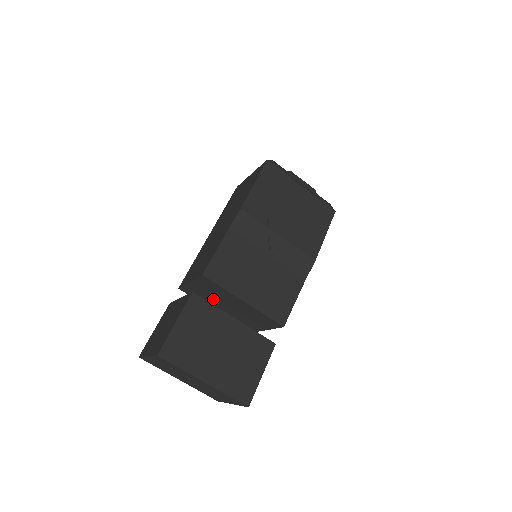
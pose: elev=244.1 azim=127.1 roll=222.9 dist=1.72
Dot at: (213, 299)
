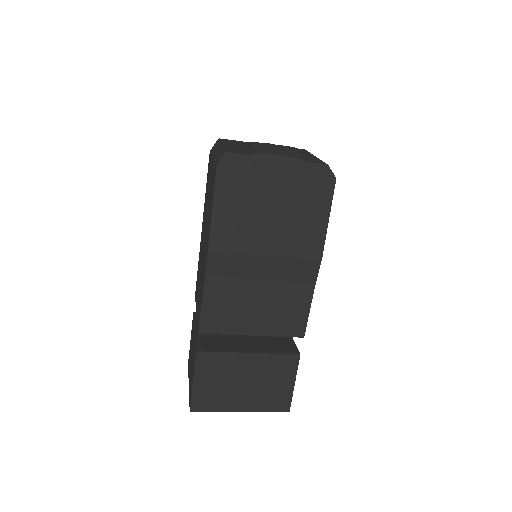
Dot at: occluded
